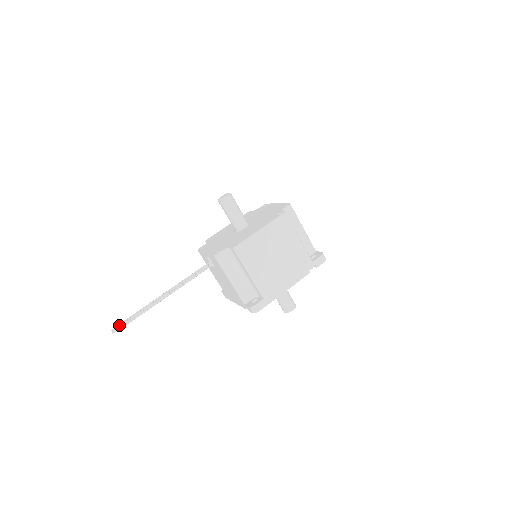
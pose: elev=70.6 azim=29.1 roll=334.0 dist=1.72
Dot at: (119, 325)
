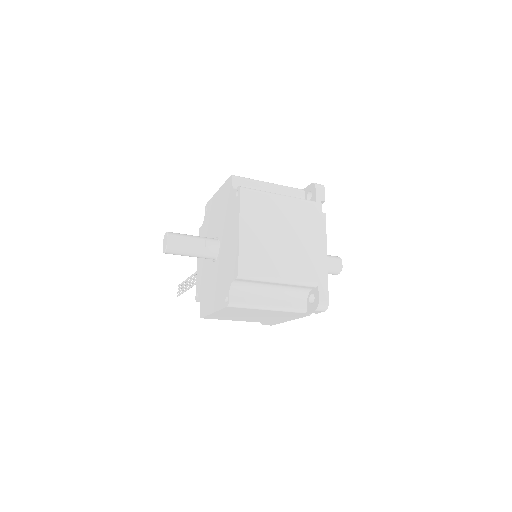
Dot at: (178, 289)
